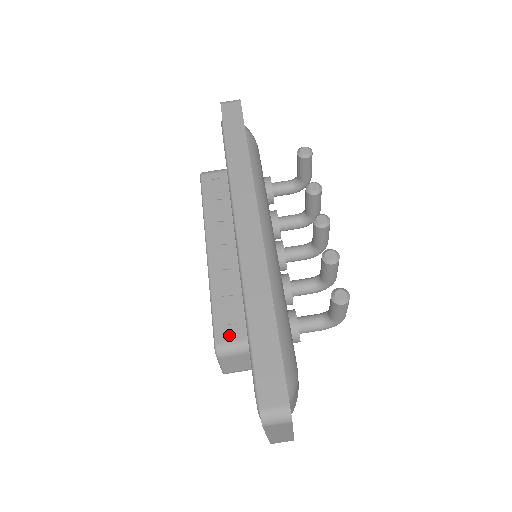
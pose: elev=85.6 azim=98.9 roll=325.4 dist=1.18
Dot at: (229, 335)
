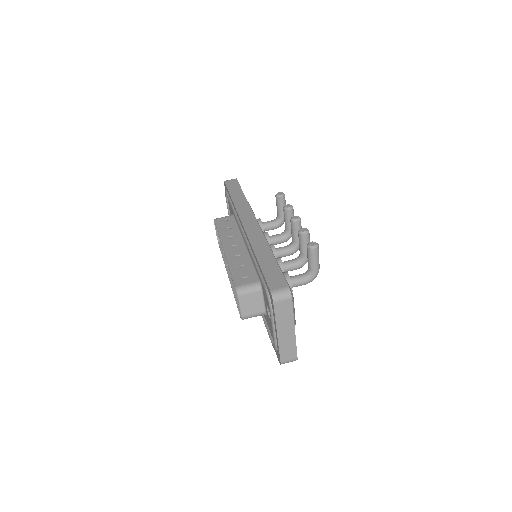
Dot at: (244, 282)
